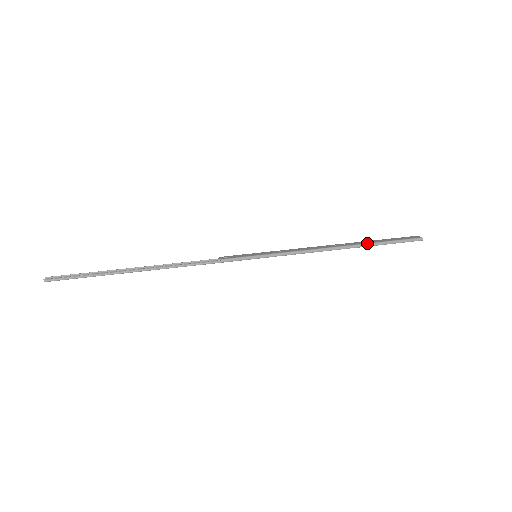
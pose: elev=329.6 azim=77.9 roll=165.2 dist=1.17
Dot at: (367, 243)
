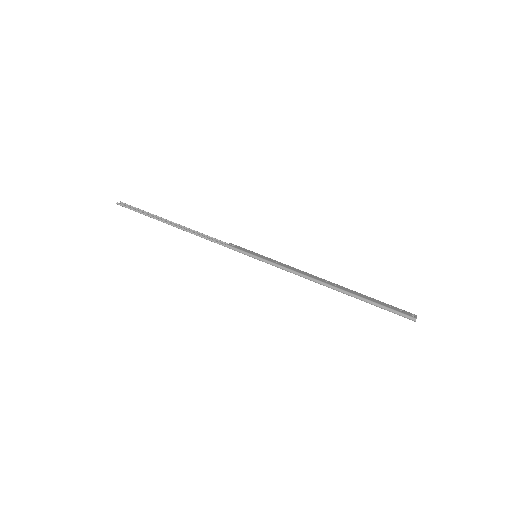
Dot at: (355, 294)
